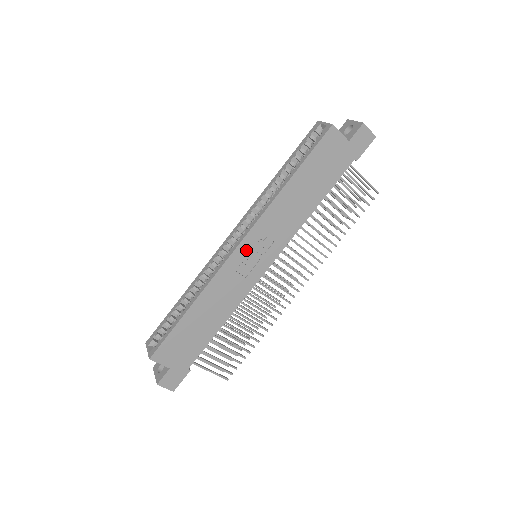
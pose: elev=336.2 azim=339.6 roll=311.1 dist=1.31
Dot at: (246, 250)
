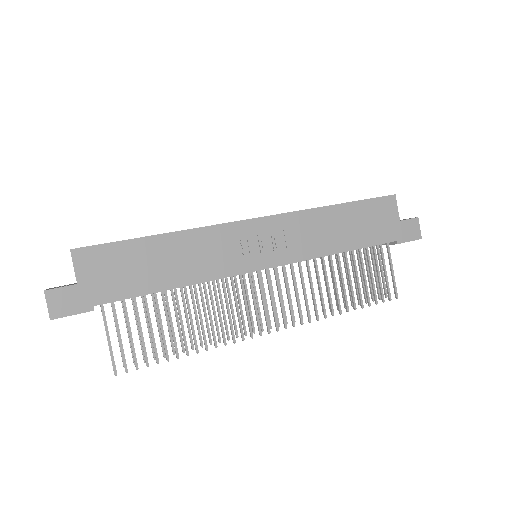
Dot at: (258, 230)
